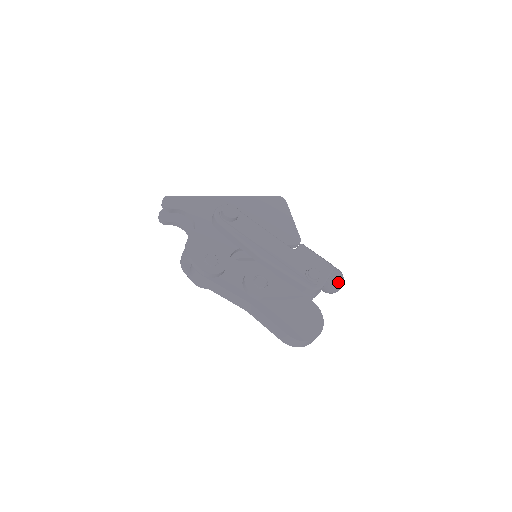
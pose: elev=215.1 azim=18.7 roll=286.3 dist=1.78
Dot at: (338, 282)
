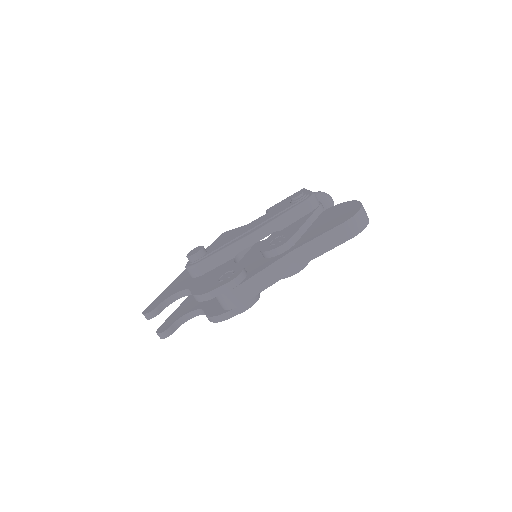
Dot at: (322, 194)
